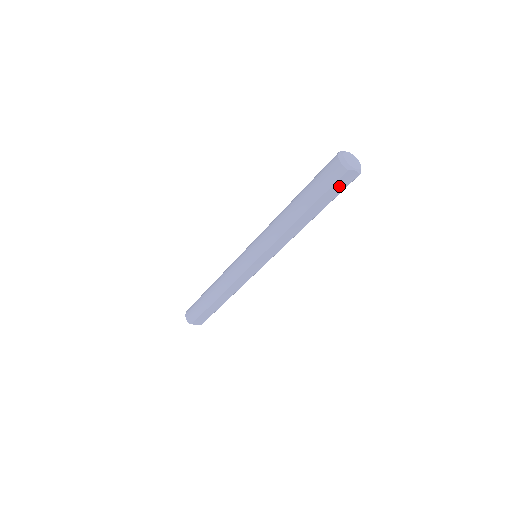
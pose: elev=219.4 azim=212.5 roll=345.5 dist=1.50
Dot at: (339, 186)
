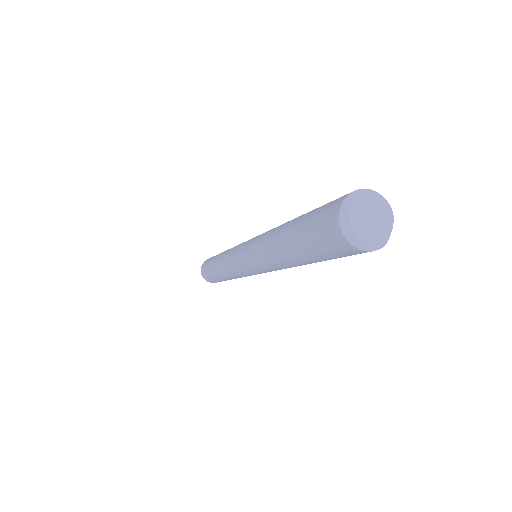
Dot at: occluded
